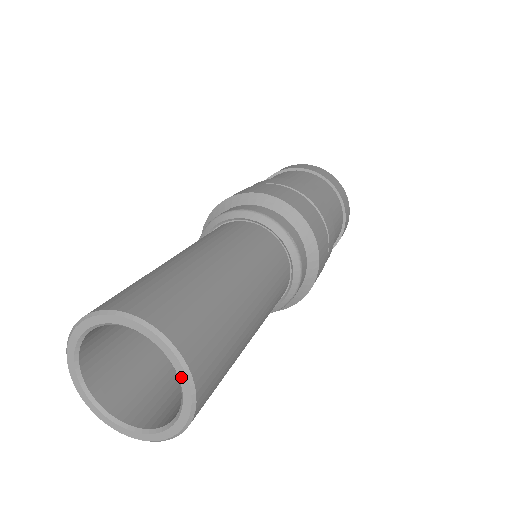
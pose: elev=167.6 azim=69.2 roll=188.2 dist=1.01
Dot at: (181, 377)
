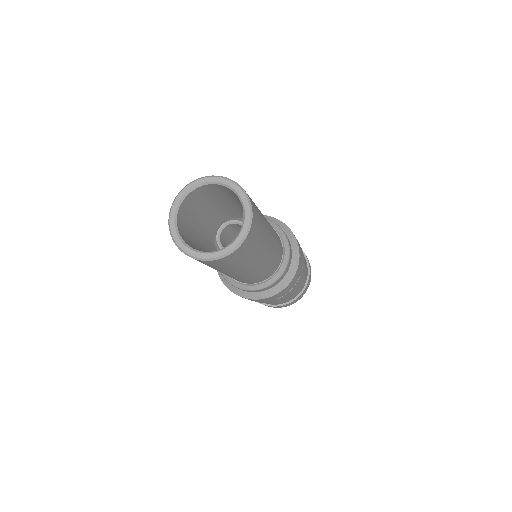
Dot at: (245, 205)
